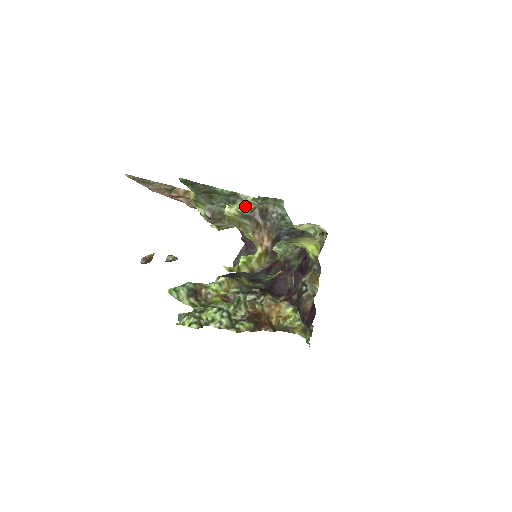
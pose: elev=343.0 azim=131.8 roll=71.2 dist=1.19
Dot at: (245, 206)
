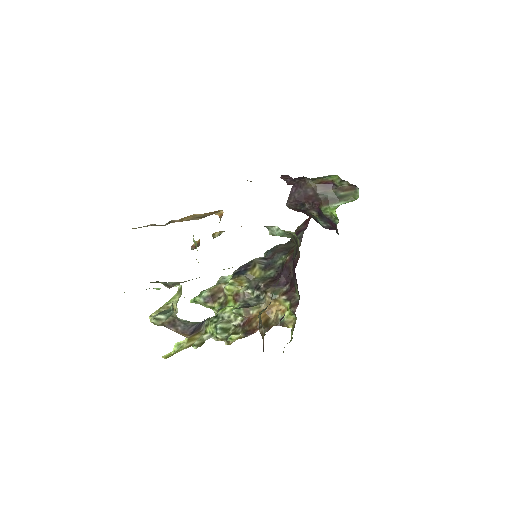
Dot at: (156, 323)
